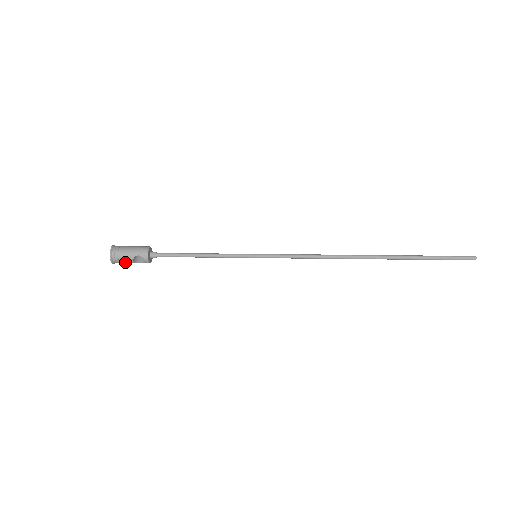
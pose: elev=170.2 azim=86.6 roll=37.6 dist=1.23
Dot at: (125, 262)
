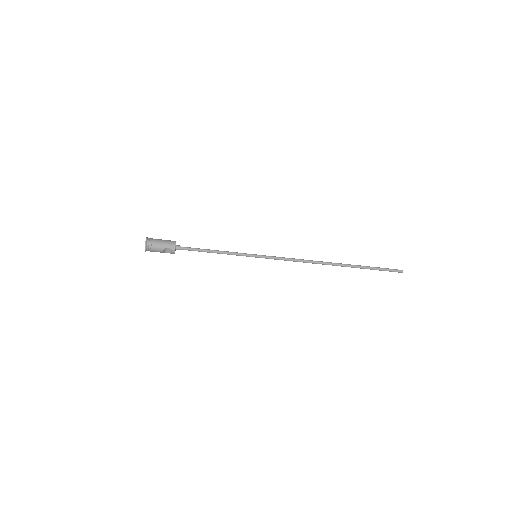
Dot at: (155, 251)
